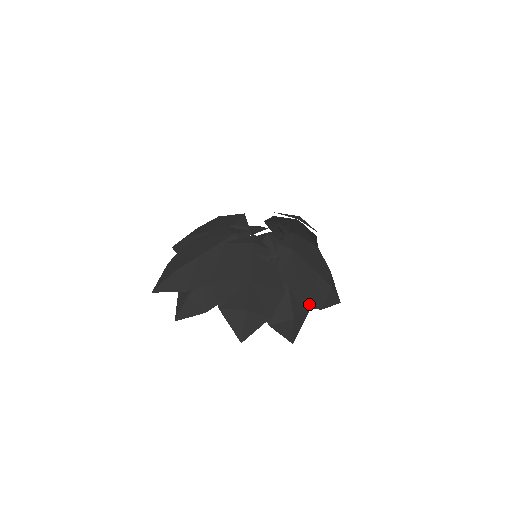
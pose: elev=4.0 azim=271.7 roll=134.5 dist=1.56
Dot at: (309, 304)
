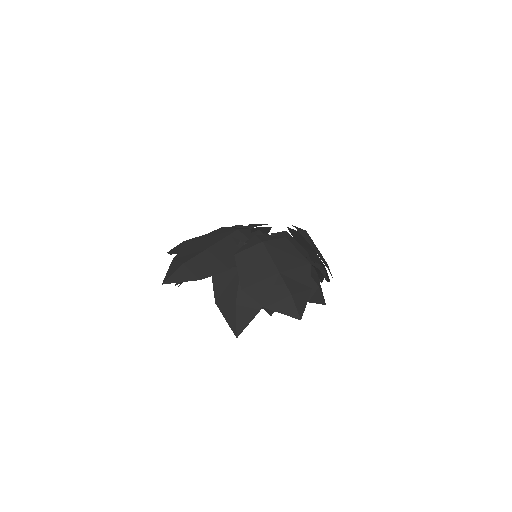
Dot at: (252, 294)
